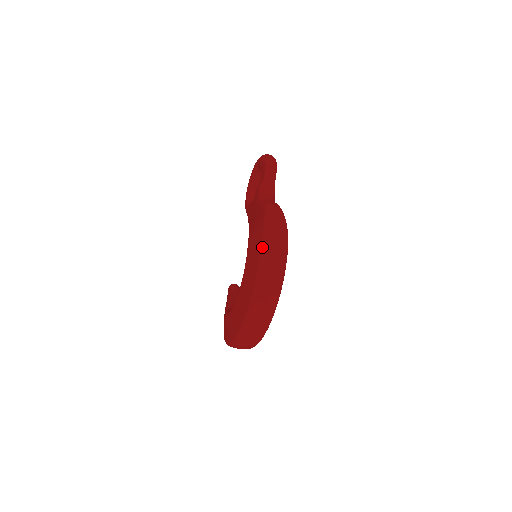
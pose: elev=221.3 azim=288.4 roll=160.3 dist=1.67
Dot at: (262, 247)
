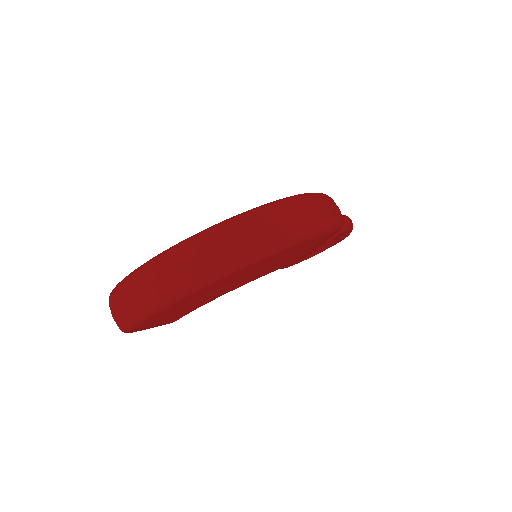
Dot at: (305, 193)
